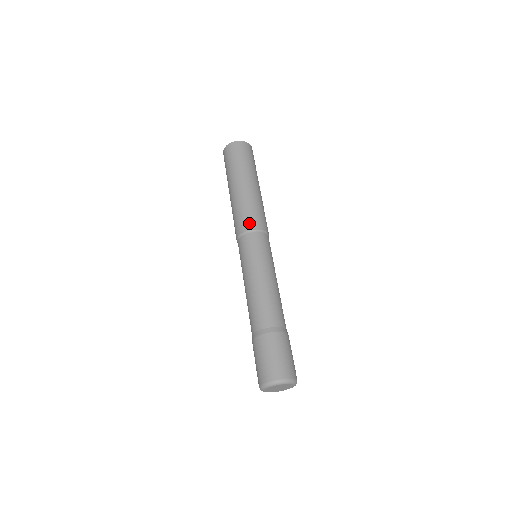
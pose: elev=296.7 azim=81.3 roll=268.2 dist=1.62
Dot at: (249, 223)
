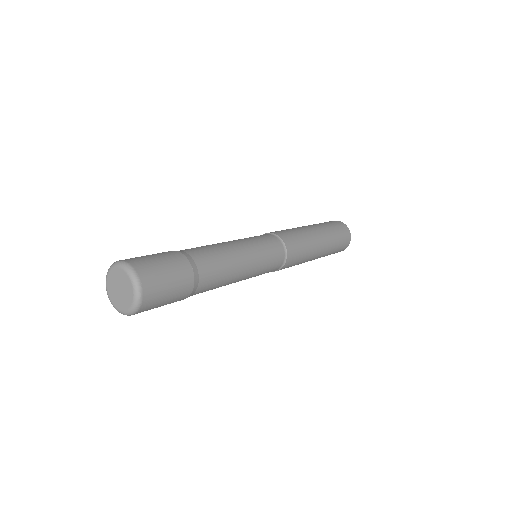
Dot at: occluded
